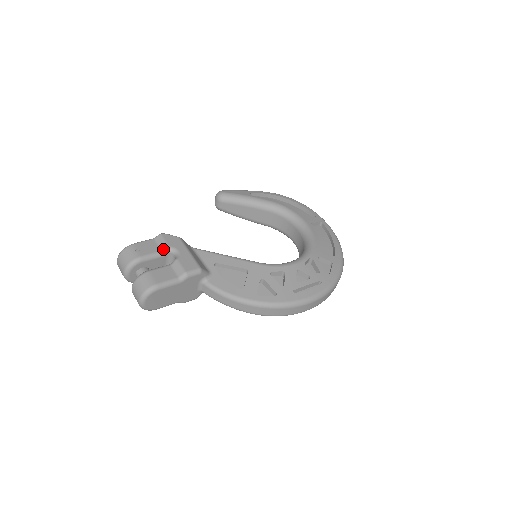
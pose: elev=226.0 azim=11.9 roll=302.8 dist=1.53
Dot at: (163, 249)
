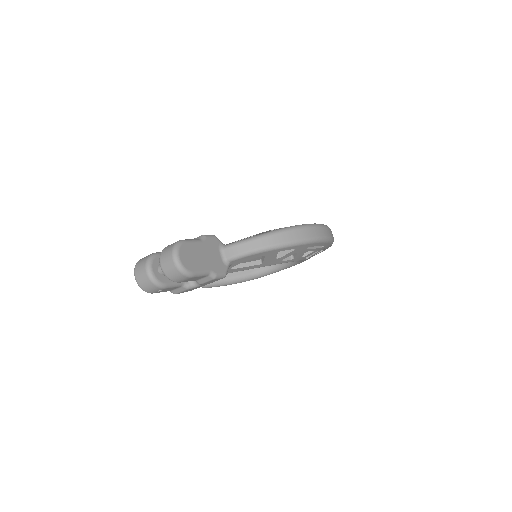
Dot at: occluded
